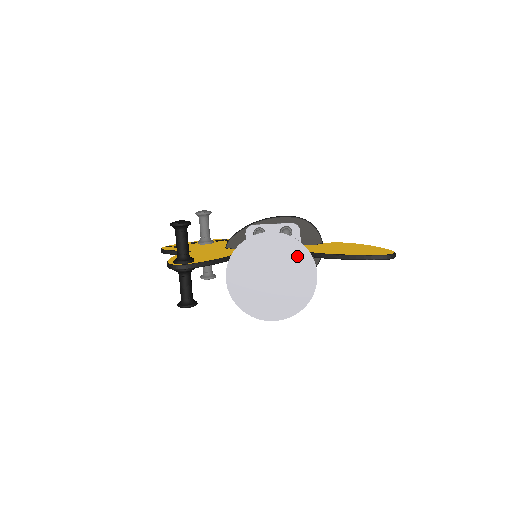
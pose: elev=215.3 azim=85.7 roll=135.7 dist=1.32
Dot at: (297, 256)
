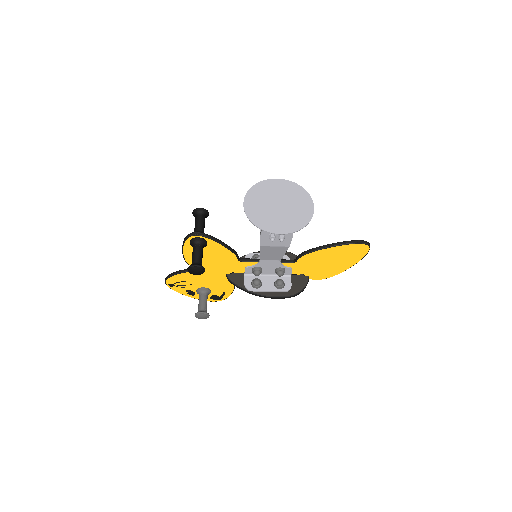
Dot at: (298, 194)
